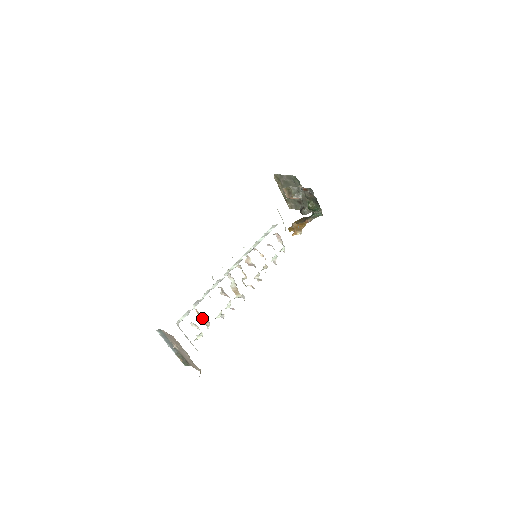
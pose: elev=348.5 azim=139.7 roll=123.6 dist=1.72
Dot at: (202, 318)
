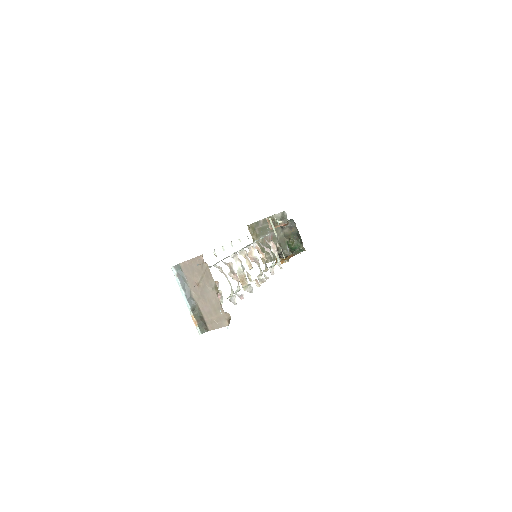
Dot at: occluded
